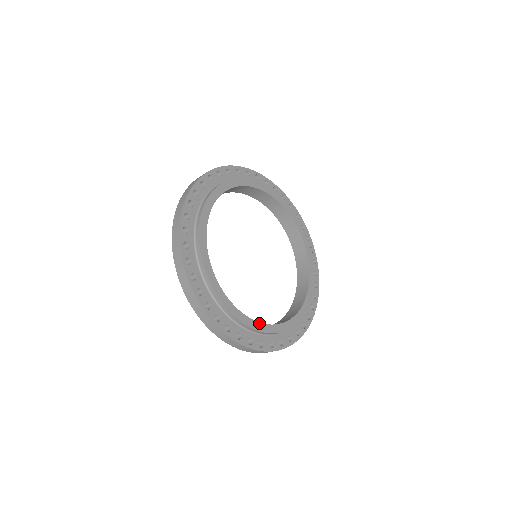
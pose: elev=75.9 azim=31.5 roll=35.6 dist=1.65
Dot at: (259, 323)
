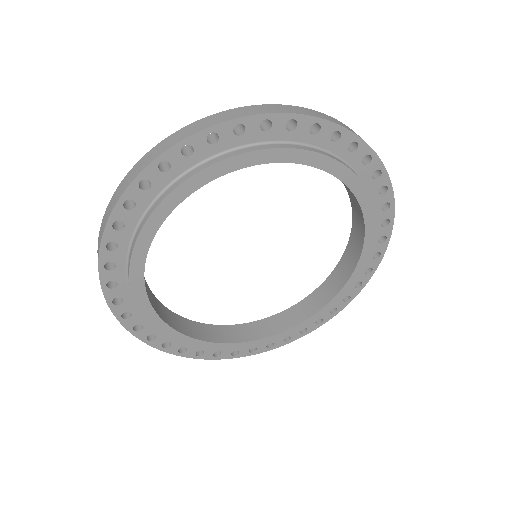
Dot at: (260, 340)
